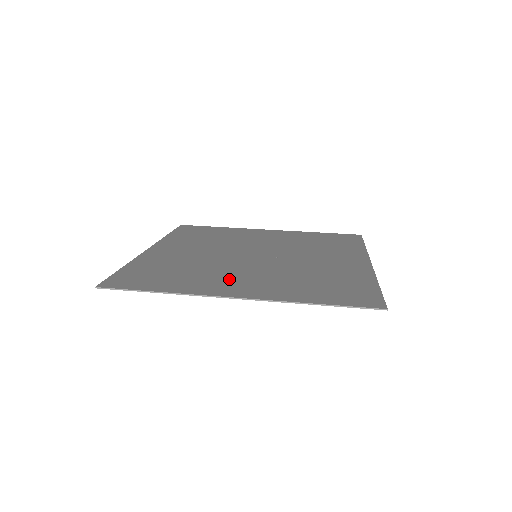
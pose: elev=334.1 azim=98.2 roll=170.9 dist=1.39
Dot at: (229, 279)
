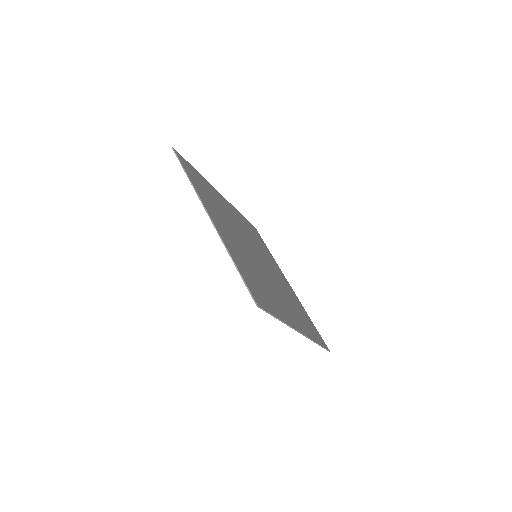
Dot at: (223, 223)
